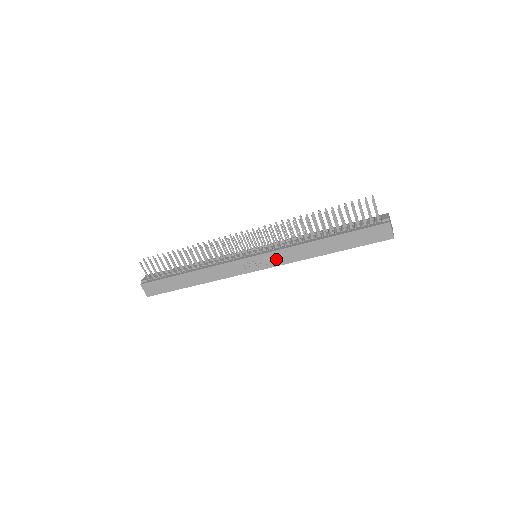
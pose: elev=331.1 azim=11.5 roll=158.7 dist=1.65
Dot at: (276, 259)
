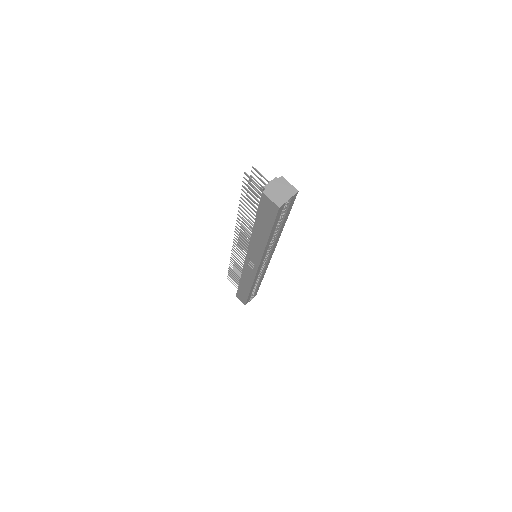
Dot at: (254, 257)
